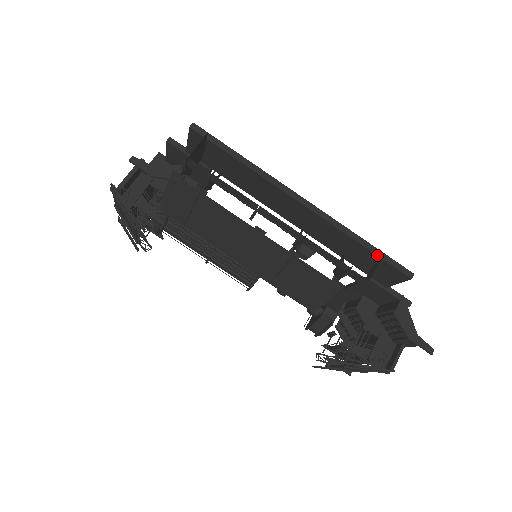
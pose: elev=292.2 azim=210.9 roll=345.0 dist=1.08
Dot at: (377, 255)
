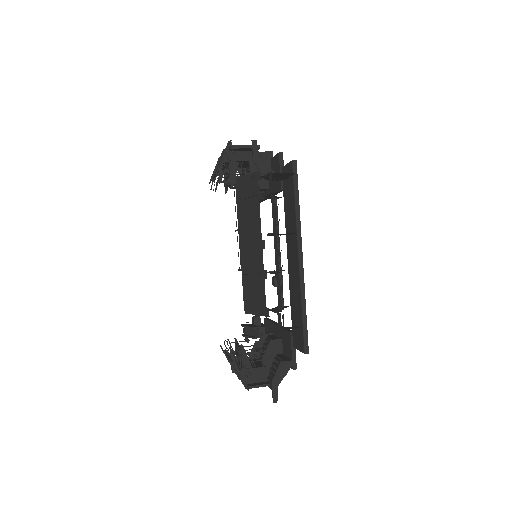
Dot at: (303, 323)
